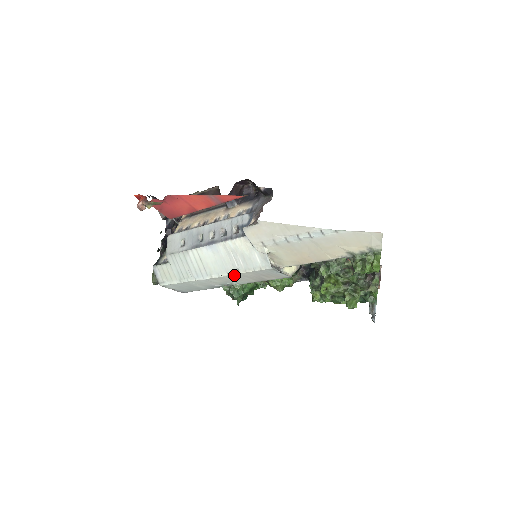
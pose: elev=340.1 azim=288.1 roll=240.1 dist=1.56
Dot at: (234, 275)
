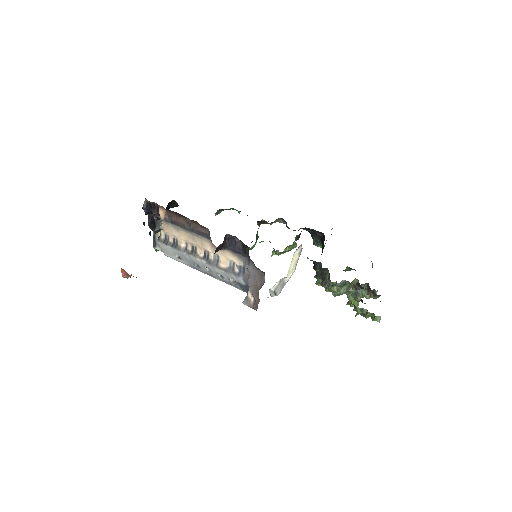
Dot at: occluded
